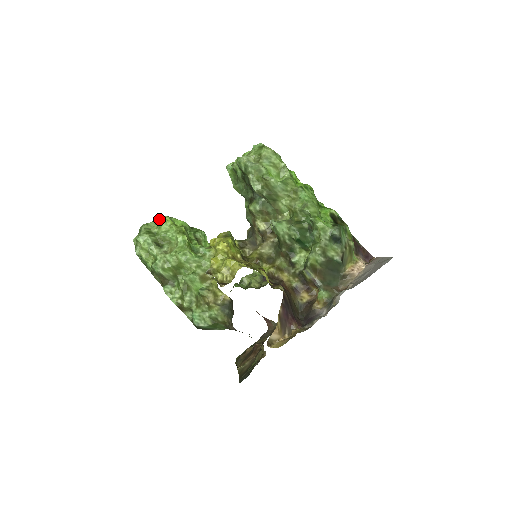
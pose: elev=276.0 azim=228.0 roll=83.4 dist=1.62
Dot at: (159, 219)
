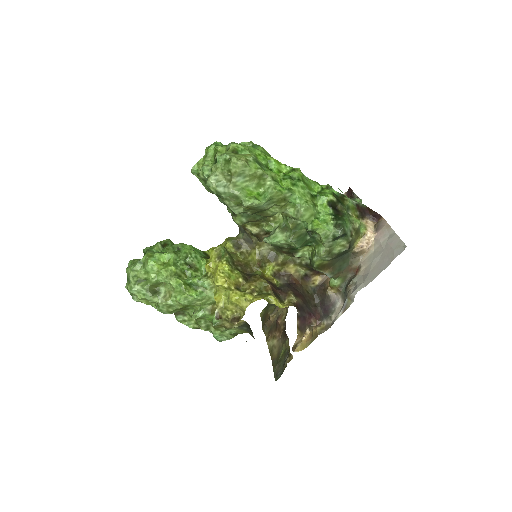
Dot at: (142, 259)
